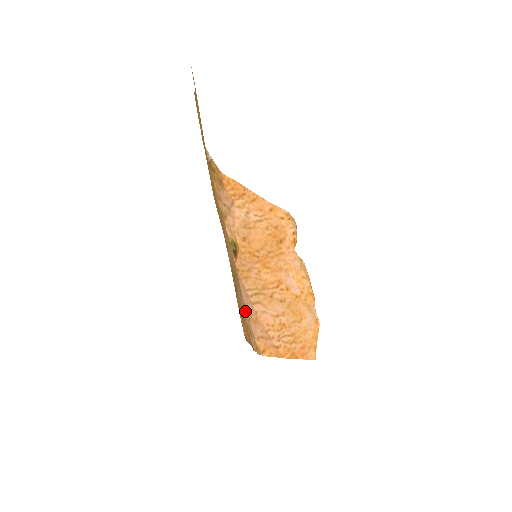
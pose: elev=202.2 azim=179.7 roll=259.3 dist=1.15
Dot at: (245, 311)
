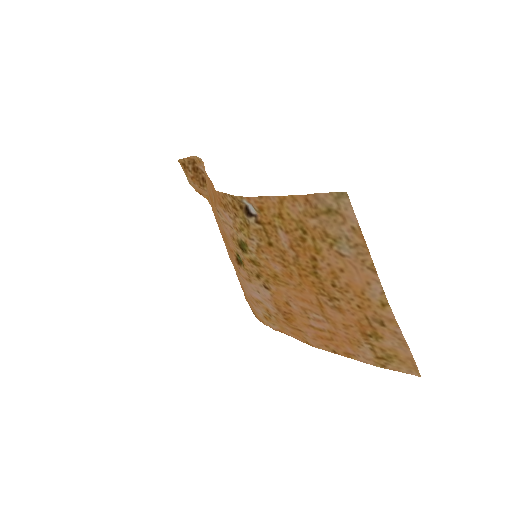
Dot at: (259, 305)
